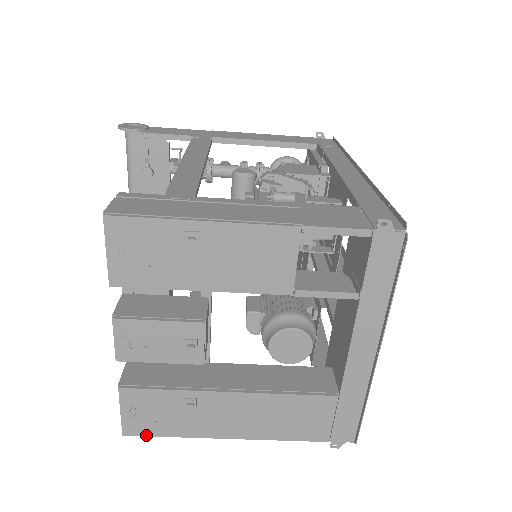
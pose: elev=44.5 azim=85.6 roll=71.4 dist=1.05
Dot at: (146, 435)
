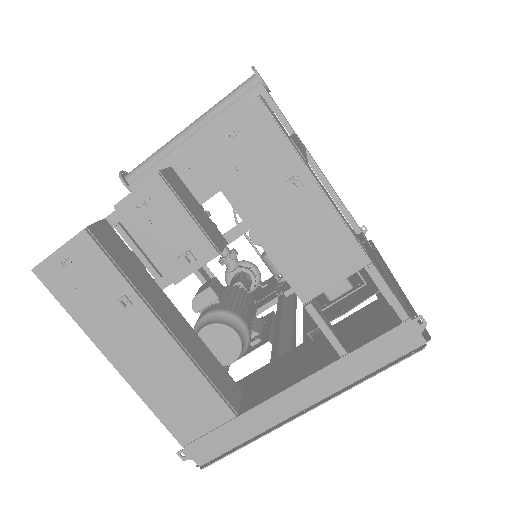
Dot at: (51, 291)
